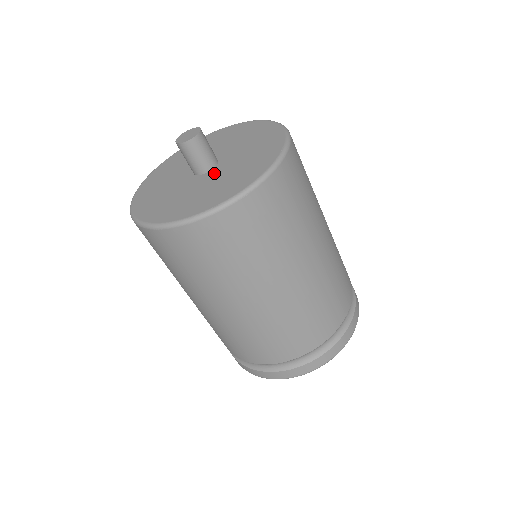
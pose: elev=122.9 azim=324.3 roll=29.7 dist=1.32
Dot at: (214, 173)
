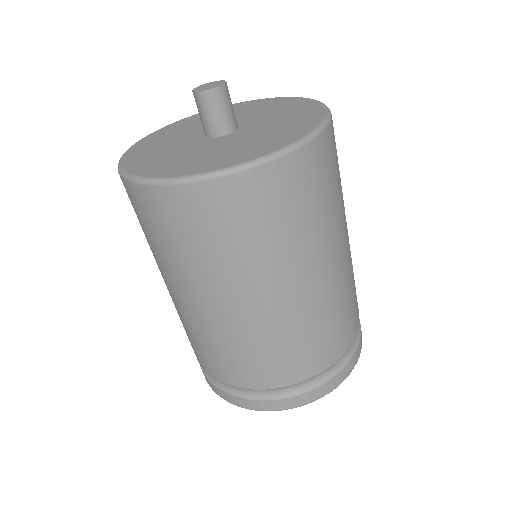
Dot at: (224, 139)
